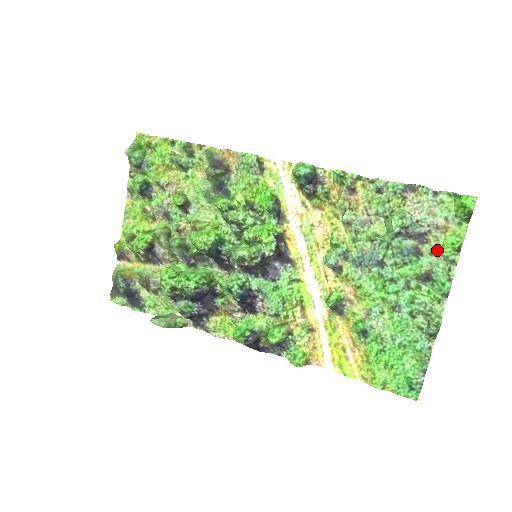
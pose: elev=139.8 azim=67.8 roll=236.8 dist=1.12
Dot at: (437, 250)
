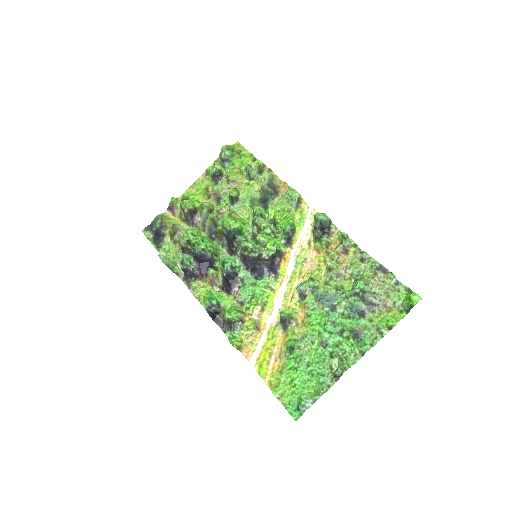
Dot at: (376, 321)
